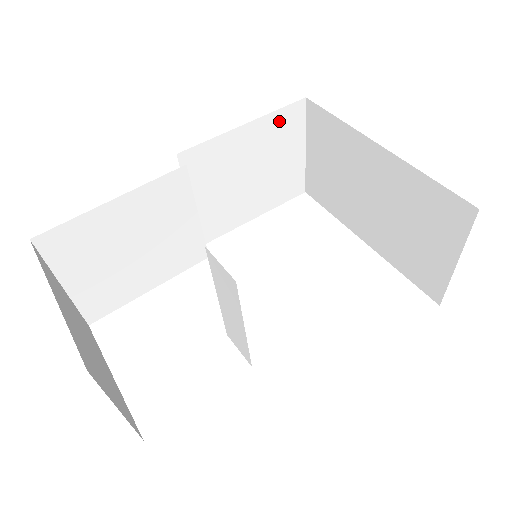
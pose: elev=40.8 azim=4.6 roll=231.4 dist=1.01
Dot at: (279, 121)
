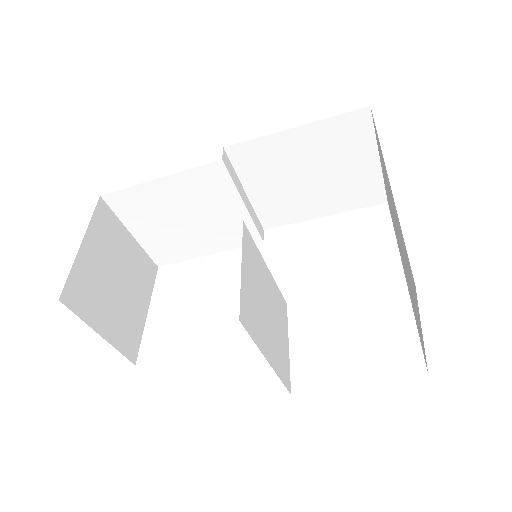
Dot at: (337, 127)
